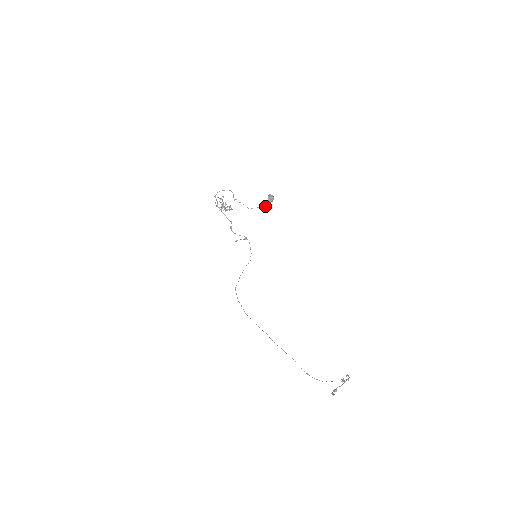
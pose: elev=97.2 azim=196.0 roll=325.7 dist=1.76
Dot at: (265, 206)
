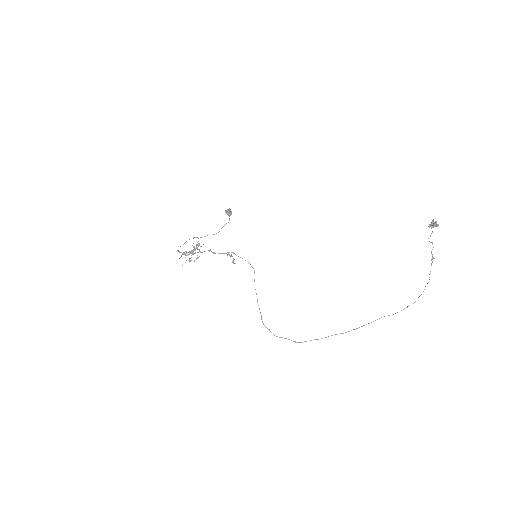
Dot at: (229, 220)
